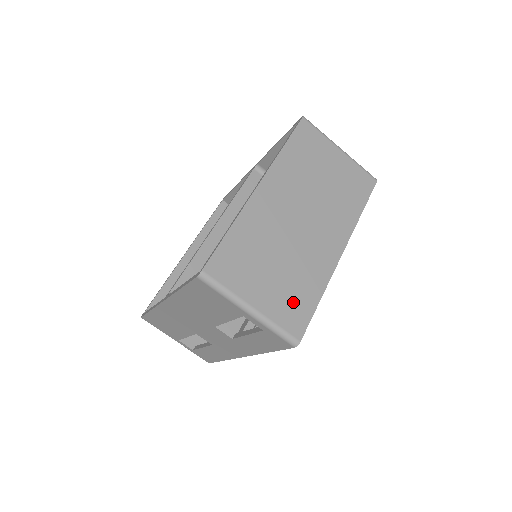
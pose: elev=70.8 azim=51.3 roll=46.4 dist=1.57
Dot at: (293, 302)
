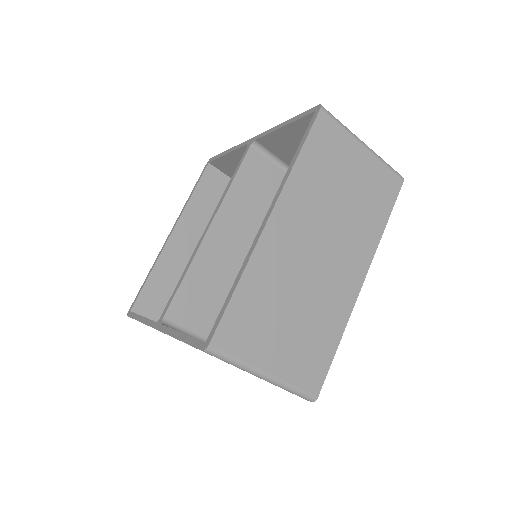
Dot at: (310, 355)
